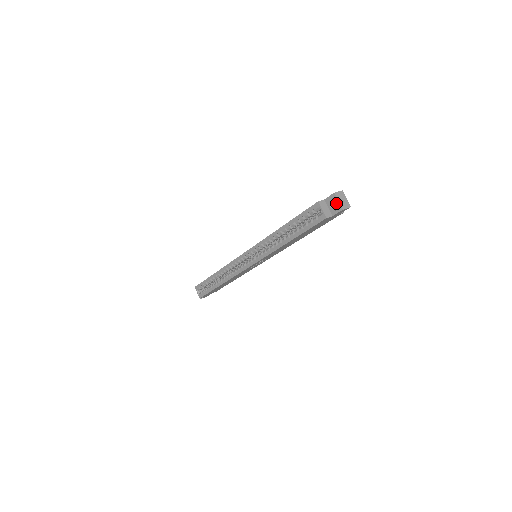
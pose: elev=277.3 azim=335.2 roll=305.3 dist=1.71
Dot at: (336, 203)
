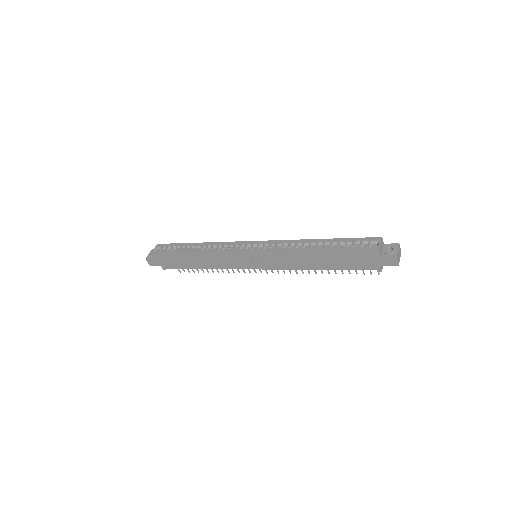
Dot at: (395, 249)
